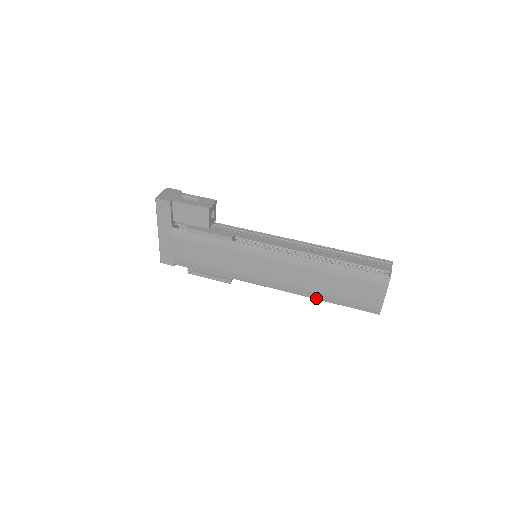
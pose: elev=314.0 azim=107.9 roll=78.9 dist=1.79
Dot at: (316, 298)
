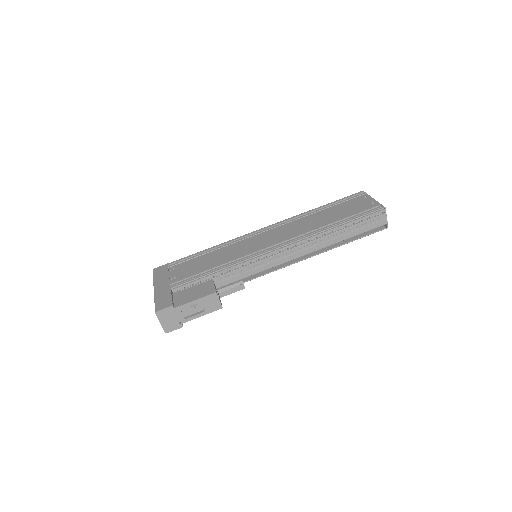
Dot at: occluded
